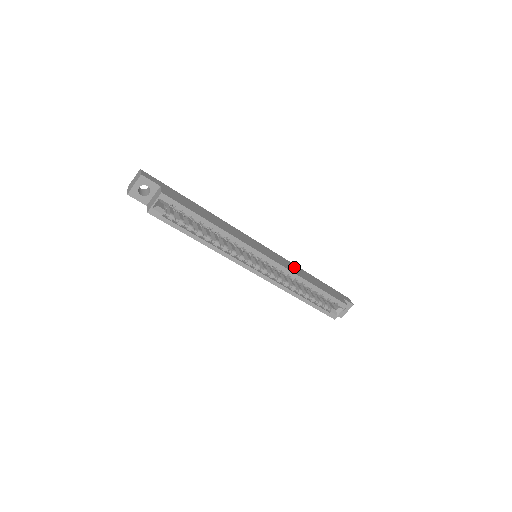
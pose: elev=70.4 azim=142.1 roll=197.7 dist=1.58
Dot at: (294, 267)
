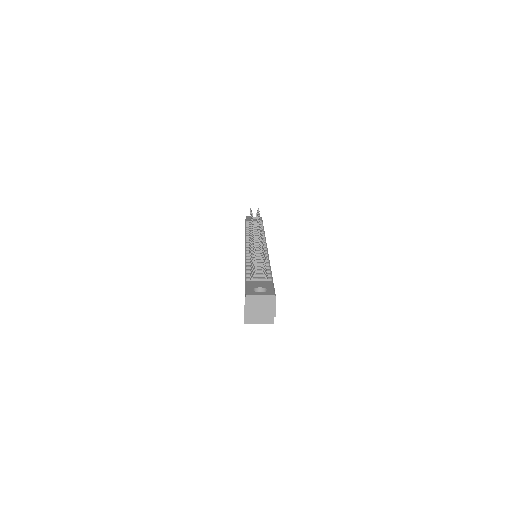
Dot at: occluded
